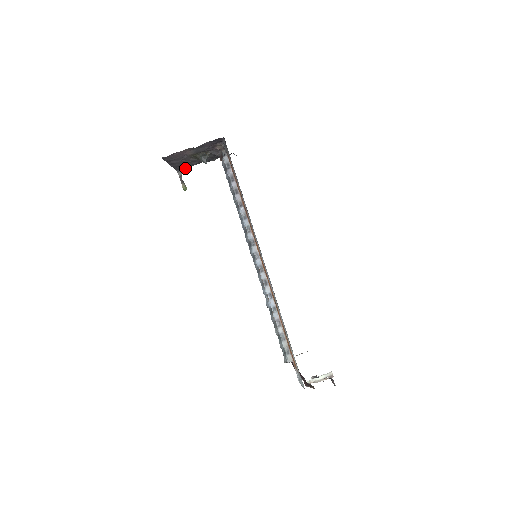
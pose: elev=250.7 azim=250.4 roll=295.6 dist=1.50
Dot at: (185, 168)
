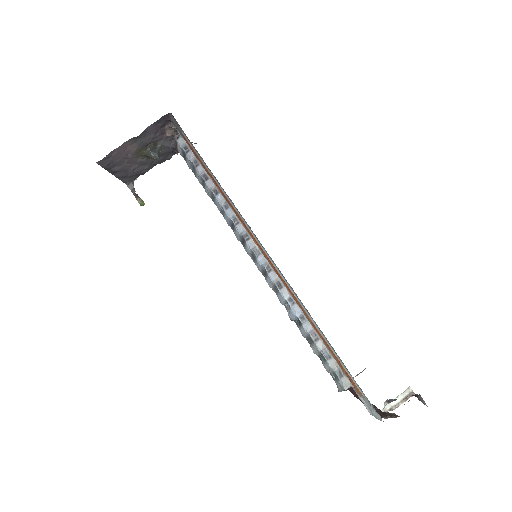
Dot at: (136, 179)
